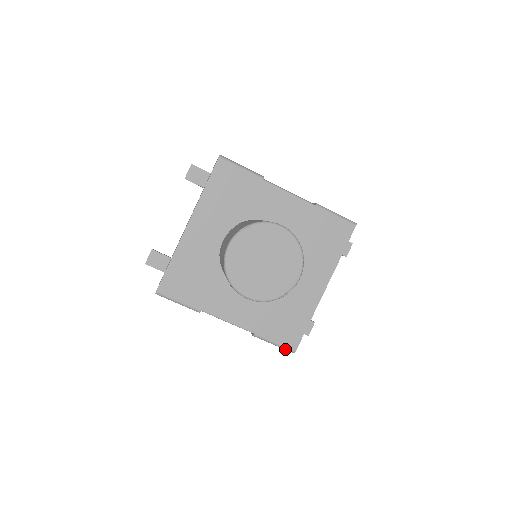
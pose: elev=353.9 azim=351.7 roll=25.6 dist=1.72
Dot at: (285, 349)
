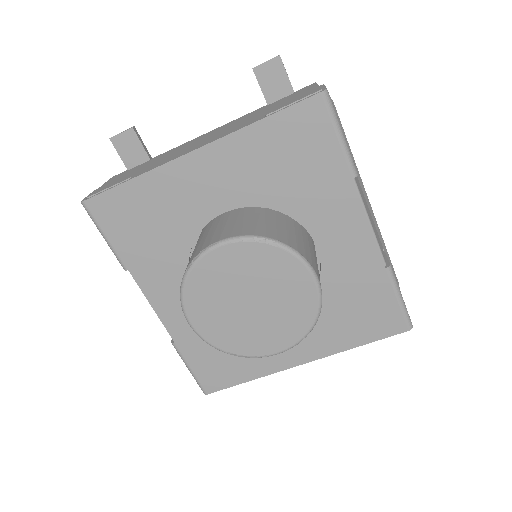
Dot at: (197, 383)
